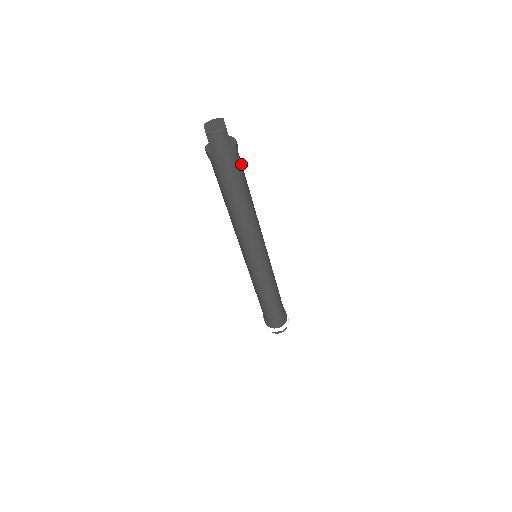
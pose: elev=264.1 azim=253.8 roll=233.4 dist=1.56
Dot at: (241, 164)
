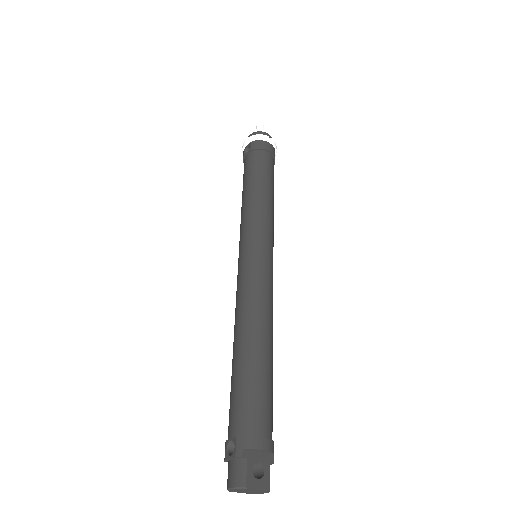
Dot at: (267, 410)
